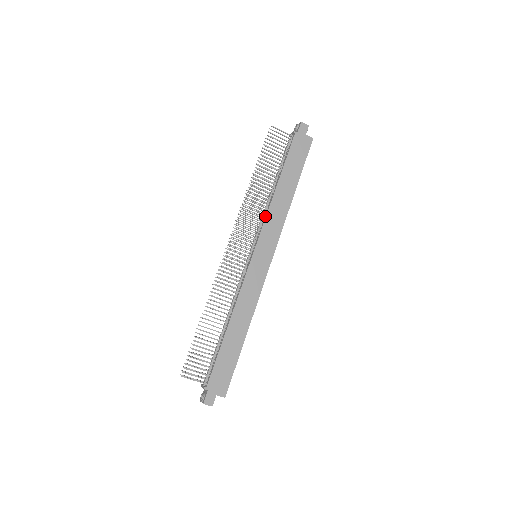
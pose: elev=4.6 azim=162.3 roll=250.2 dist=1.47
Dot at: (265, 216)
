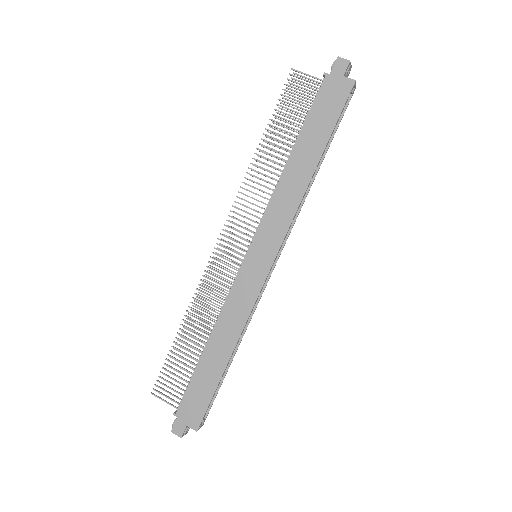
Dot at: (269, 201)
